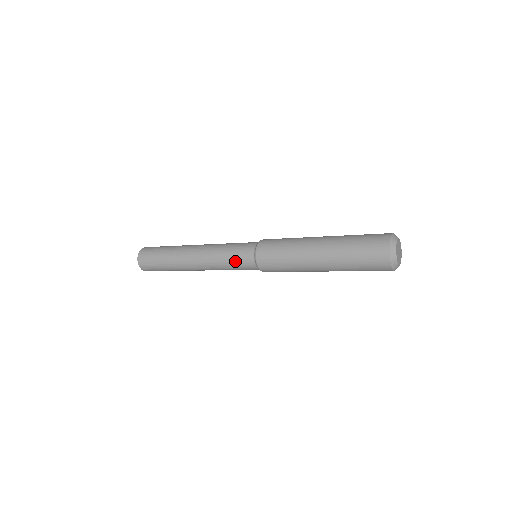
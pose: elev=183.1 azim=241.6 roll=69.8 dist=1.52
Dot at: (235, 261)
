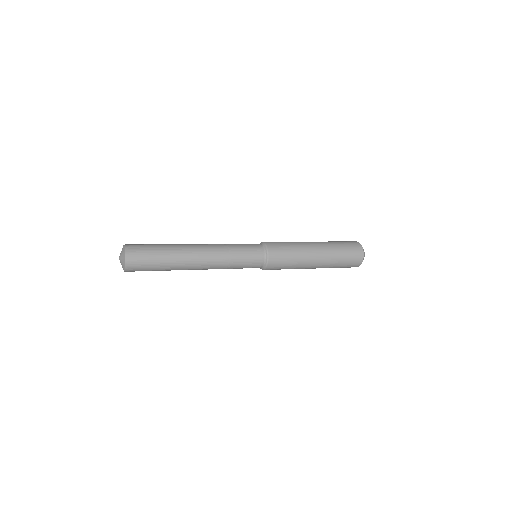
Dot at: (246, 253)
